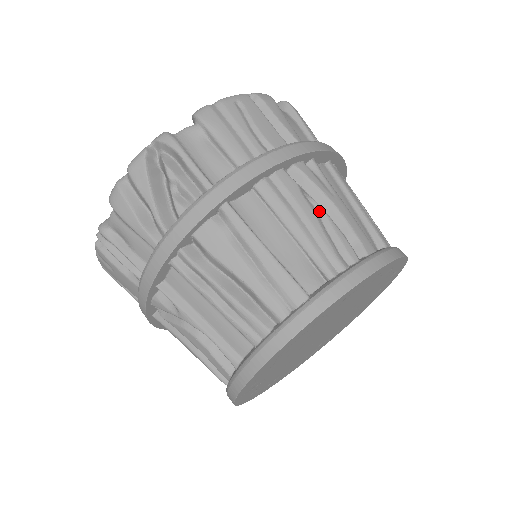
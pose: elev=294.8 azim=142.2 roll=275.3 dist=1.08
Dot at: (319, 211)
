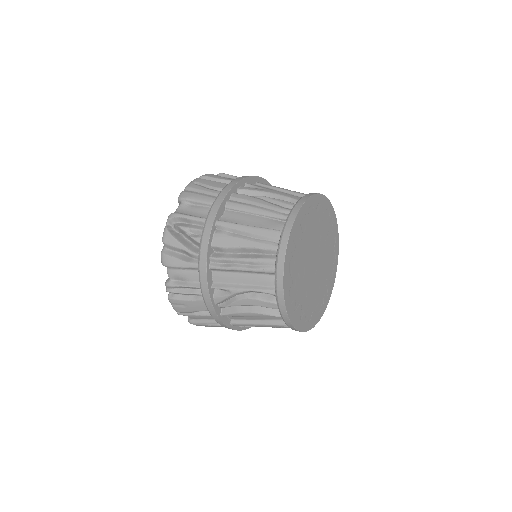
Dot at: (263, 198)
